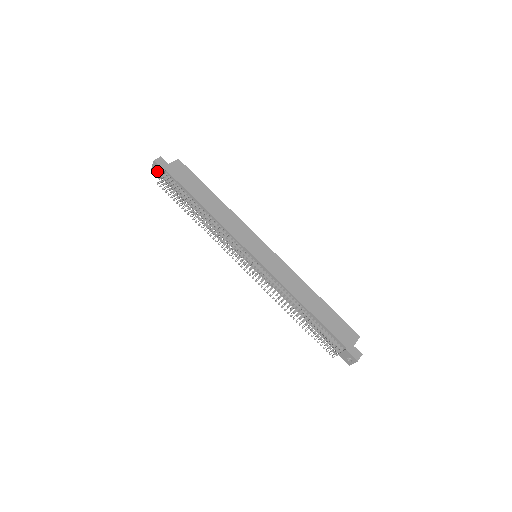
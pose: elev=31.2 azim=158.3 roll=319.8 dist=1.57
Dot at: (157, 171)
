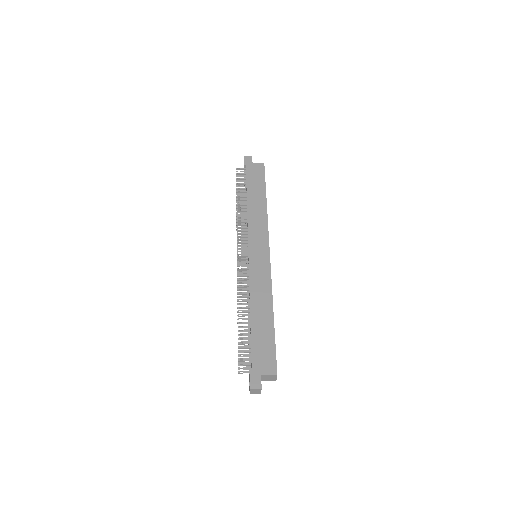
Dot at: occluded
